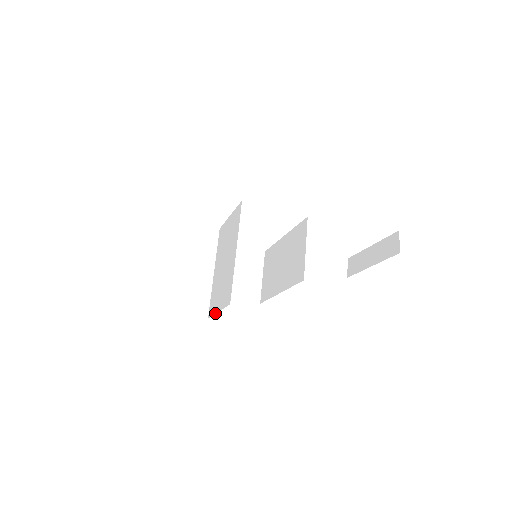
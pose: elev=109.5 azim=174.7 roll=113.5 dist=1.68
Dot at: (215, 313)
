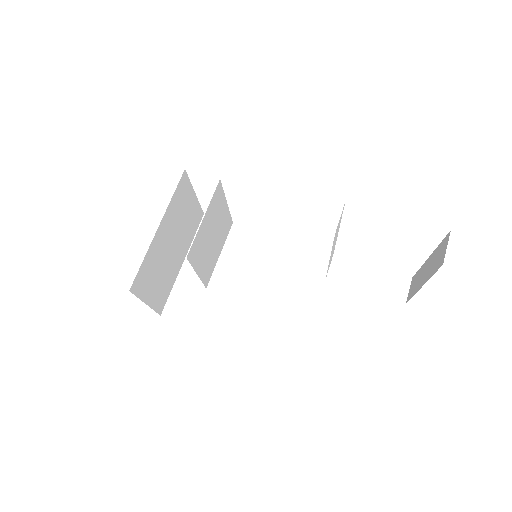
Dot at: occluded
